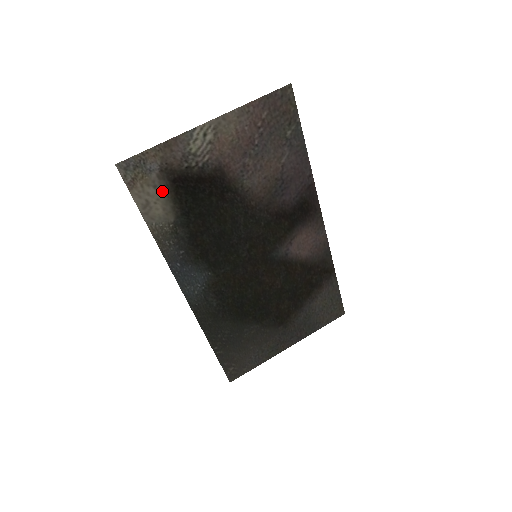
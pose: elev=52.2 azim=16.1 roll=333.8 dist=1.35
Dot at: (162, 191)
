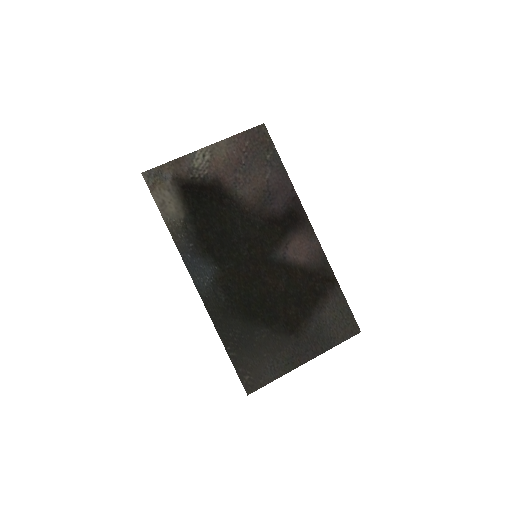
Dot at: (174, 194)
